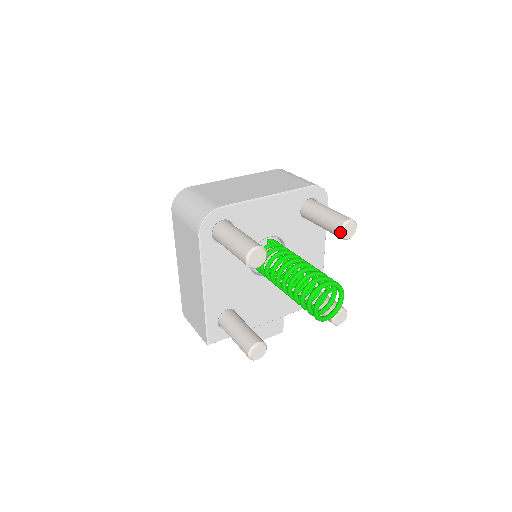
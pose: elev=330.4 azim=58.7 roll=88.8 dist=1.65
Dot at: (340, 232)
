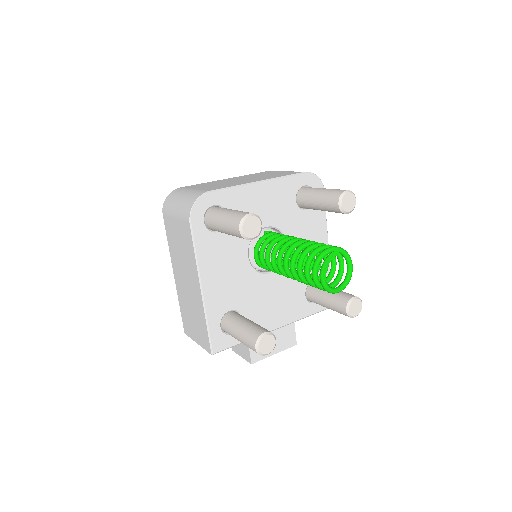
Dot at: (339, 204)
